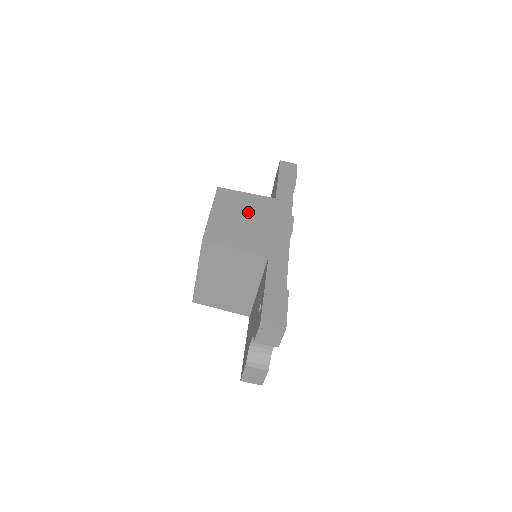
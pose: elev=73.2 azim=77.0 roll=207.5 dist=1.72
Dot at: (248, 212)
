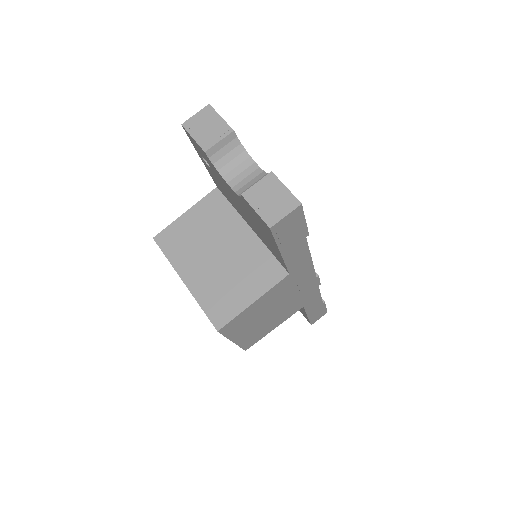
Dot at: occluded
